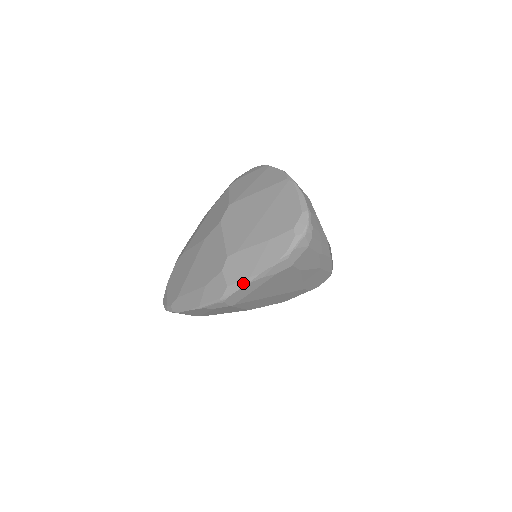
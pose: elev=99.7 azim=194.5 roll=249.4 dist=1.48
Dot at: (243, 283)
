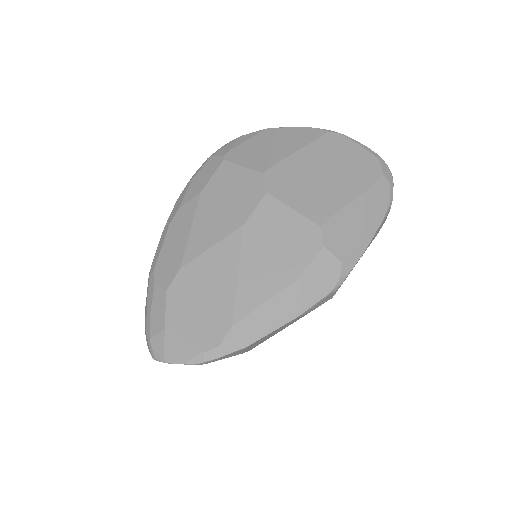
Dot at: (360, 251)
